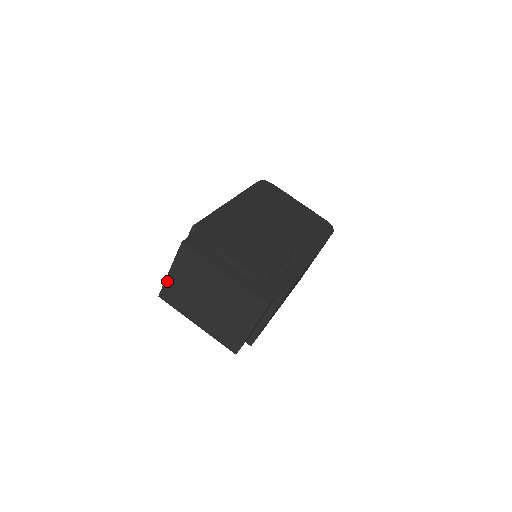
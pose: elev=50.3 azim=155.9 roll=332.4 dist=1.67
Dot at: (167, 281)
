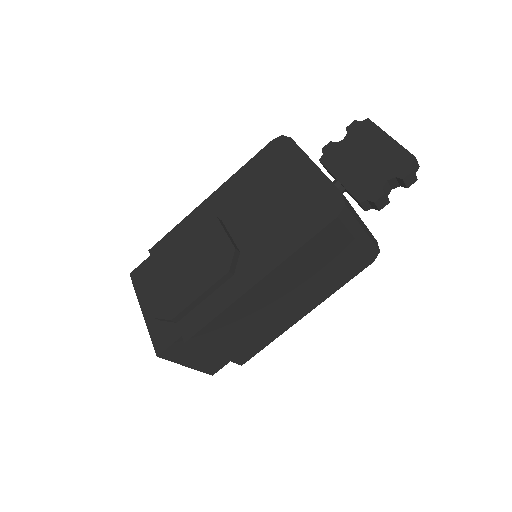
Dot at: occluded
